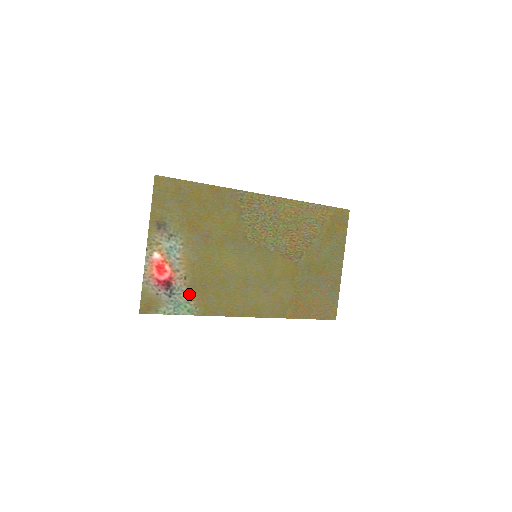
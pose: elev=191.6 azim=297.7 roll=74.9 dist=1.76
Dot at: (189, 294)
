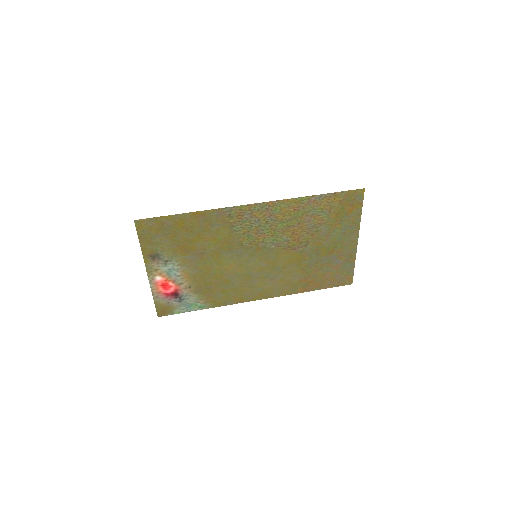
Dot at: (197, 297)
